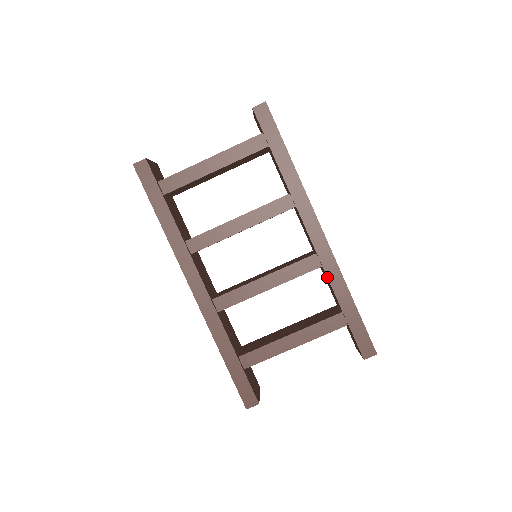
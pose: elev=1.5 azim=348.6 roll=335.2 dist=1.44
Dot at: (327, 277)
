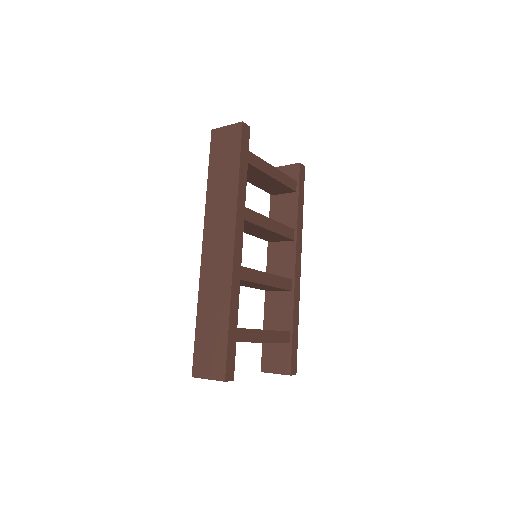
Dot at: (294, 300)
